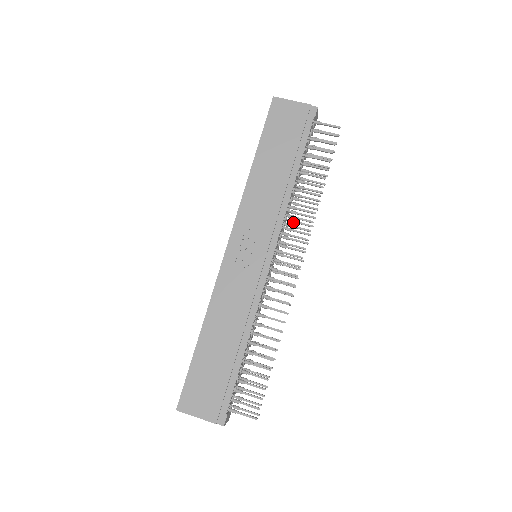
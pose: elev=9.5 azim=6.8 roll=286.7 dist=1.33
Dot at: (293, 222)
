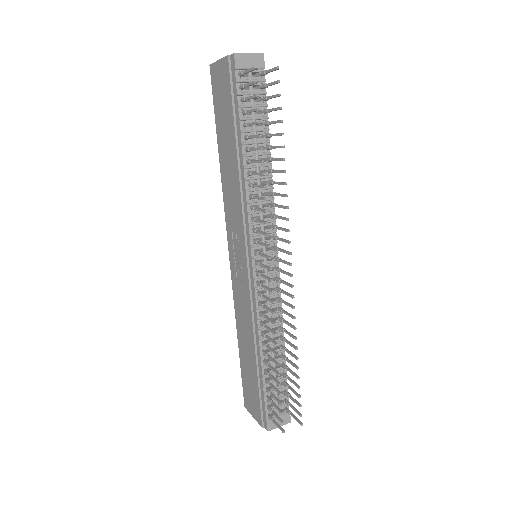
Dot at: occluded
